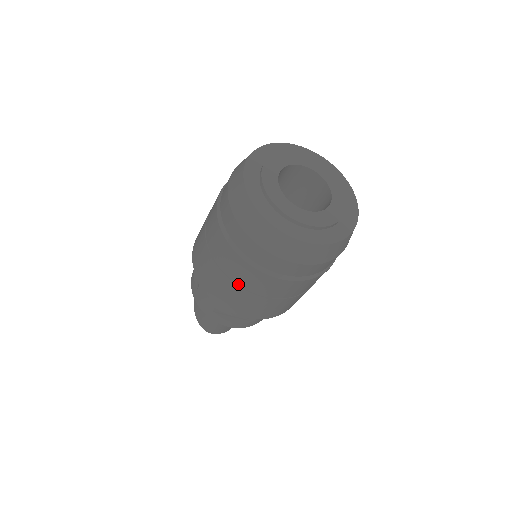
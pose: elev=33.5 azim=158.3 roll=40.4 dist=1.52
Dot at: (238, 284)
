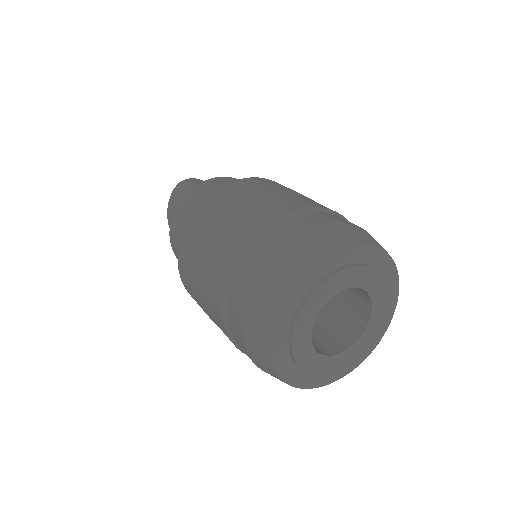
Dot at: occluded
